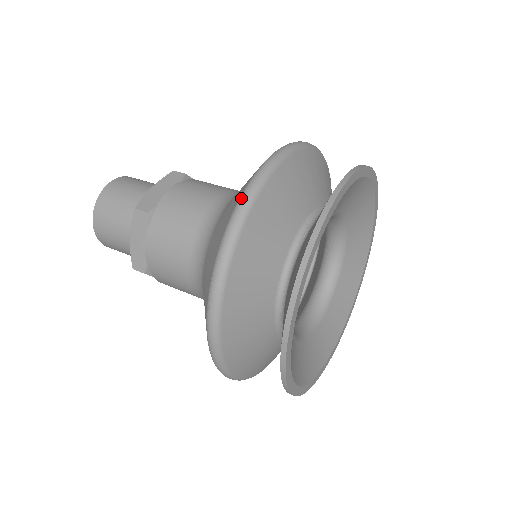
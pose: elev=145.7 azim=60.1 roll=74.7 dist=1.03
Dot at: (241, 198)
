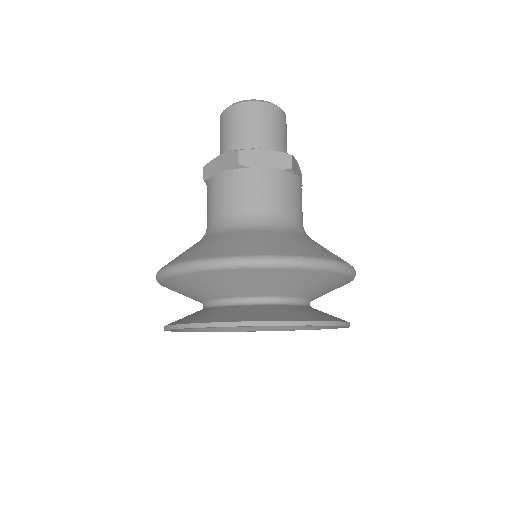
Dot at: (159, 270)
